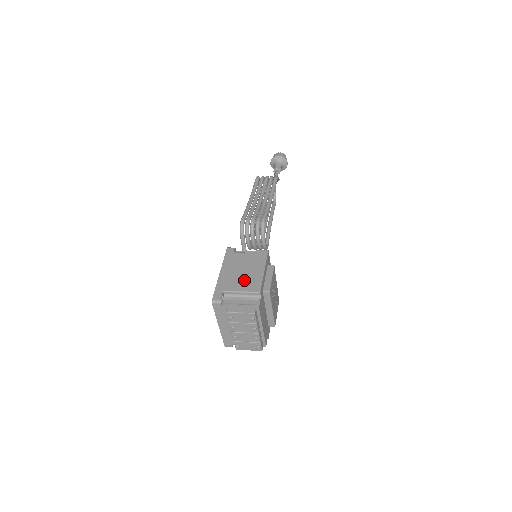
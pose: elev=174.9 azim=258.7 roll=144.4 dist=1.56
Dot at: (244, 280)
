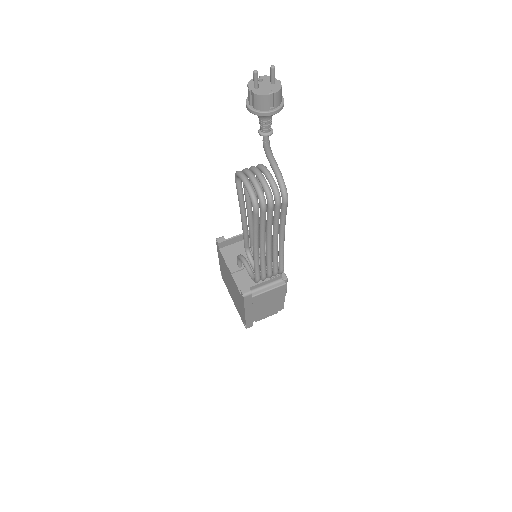
Dot at: (269, 309)
